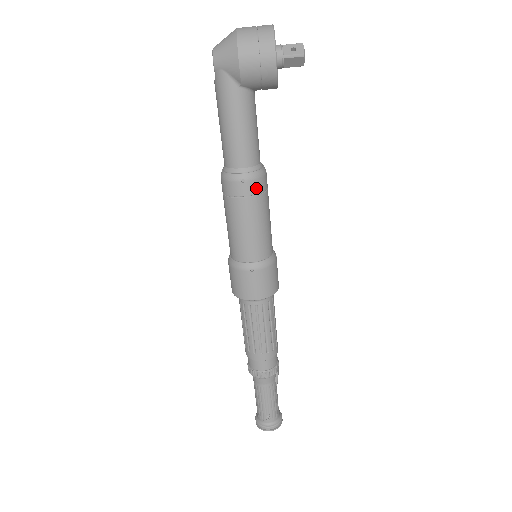
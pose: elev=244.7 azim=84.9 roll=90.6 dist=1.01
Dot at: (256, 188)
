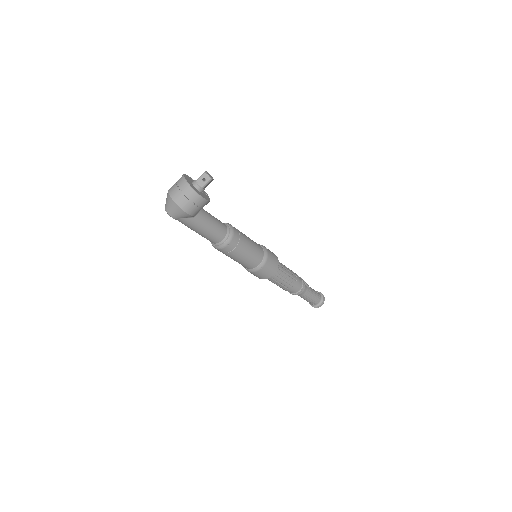
Dot at: (235, 241)
